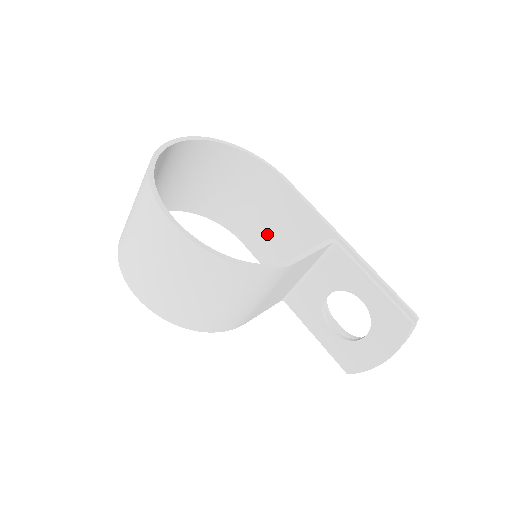
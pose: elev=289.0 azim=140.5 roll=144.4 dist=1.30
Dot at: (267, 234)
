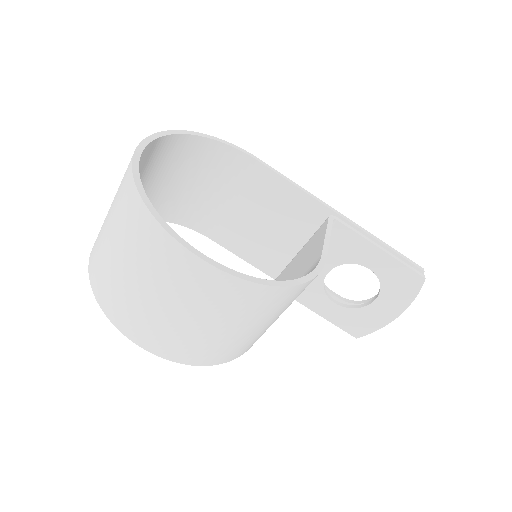
Dot at: (241, 223)
